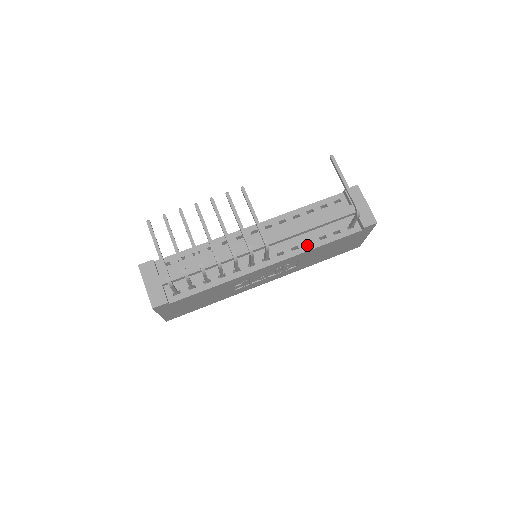
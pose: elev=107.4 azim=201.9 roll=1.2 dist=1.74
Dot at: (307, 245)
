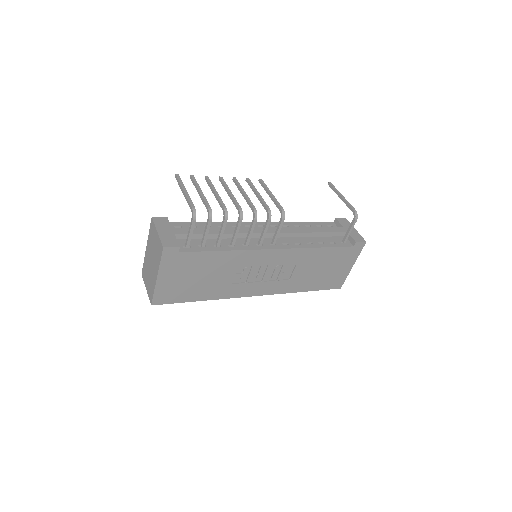
Dot at: (308, 244)
